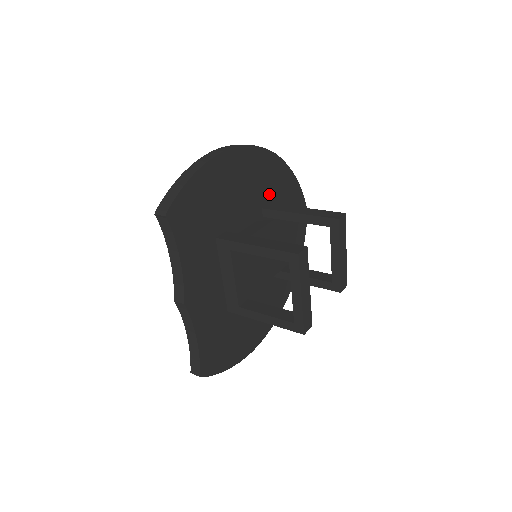
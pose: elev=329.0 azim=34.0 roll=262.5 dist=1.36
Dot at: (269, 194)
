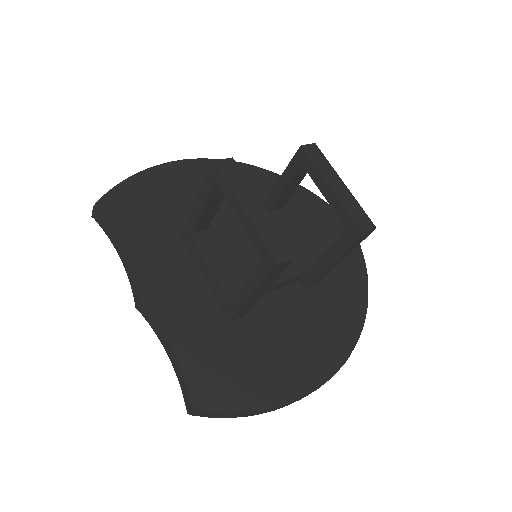
Dot at: occluded
